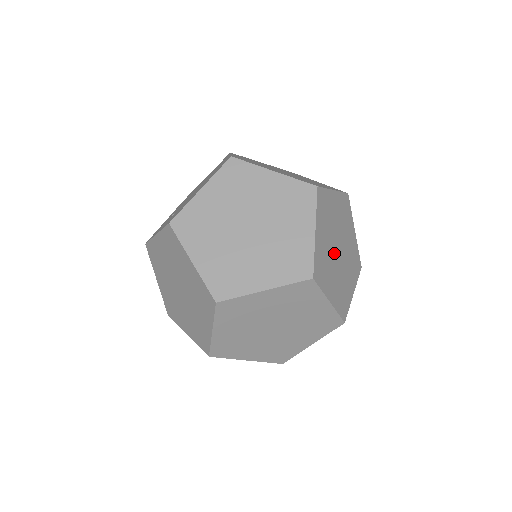
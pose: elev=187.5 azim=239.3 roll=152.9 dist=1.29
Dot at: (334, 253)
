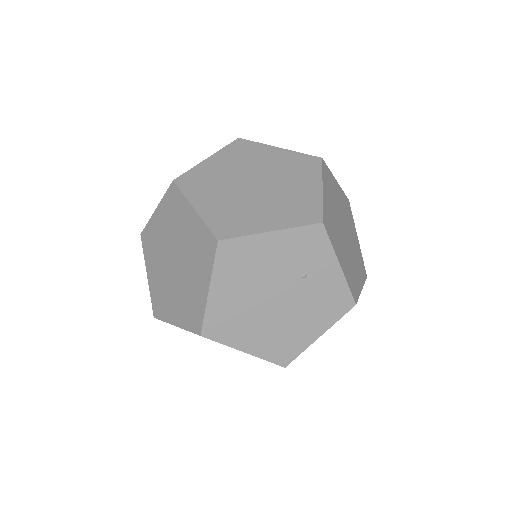
Dot at: (239, 183)
